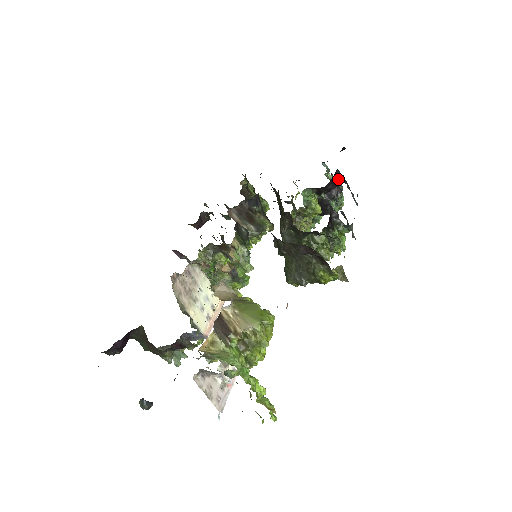
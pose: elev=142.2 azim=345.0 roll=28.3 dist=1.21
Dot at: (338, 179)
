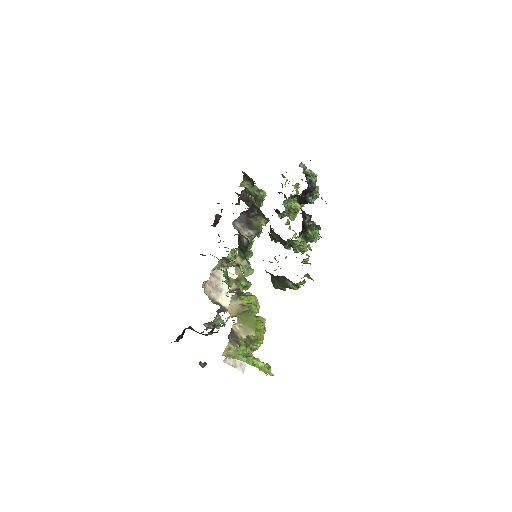
Dot at: (307, 192)
